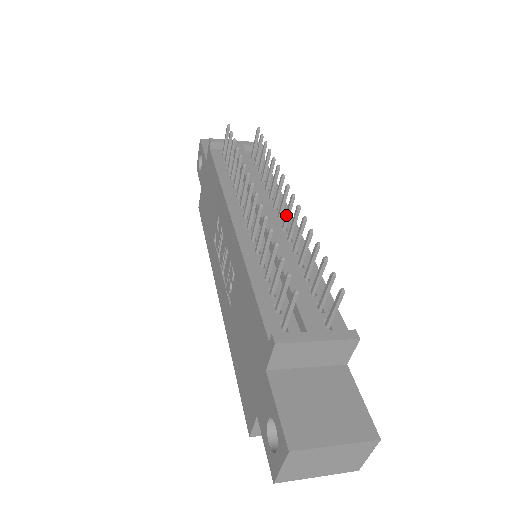
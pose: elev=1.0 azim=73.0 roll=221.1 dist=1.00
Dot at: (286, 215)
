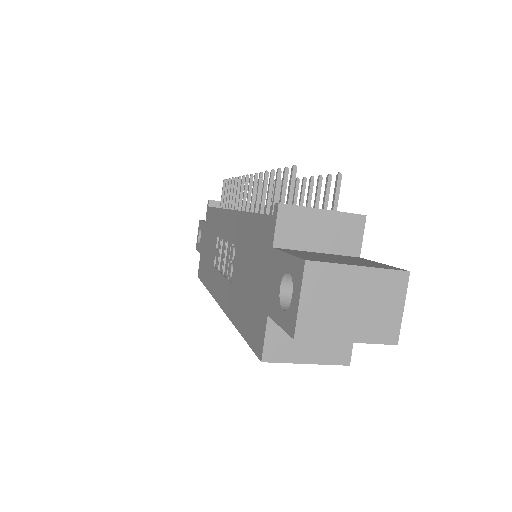
Dot at: occluded
